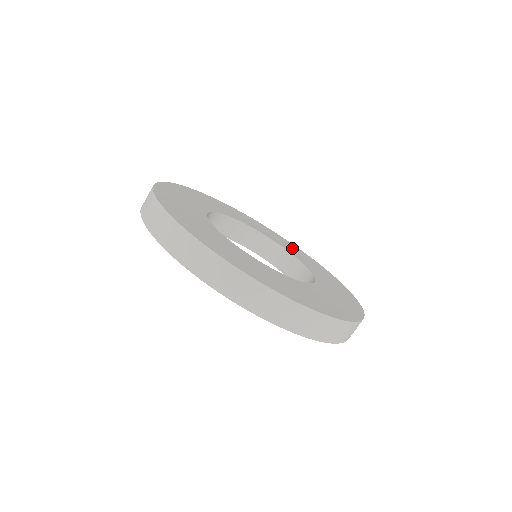
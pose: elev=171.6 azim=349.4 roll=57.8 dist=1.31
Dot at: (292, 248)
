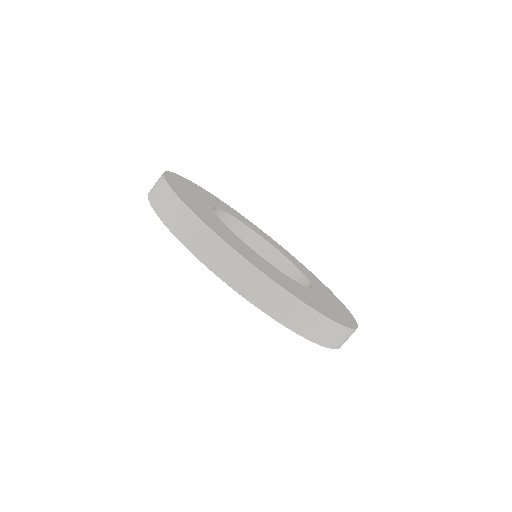
Dot at: (306, 271)
